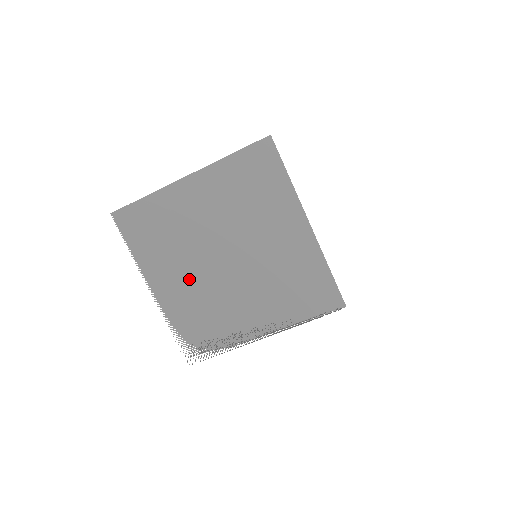
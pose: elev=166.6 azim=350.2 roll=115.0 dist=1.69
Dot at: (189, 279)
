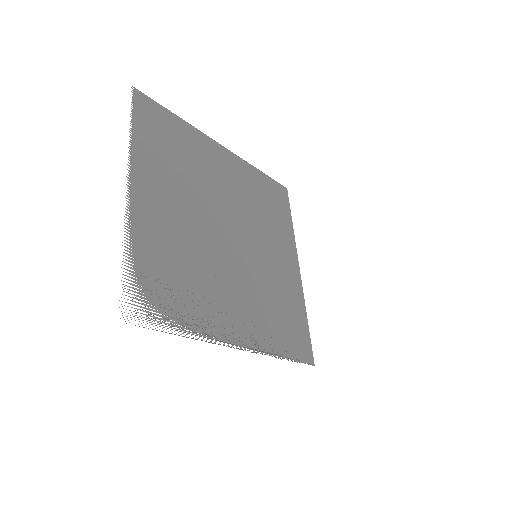
Dot at: (184, 217)
